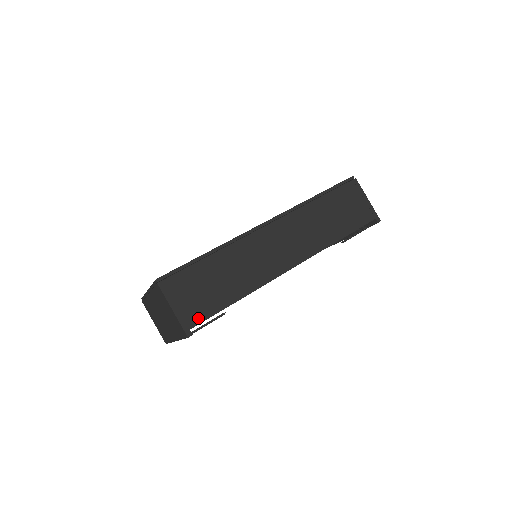
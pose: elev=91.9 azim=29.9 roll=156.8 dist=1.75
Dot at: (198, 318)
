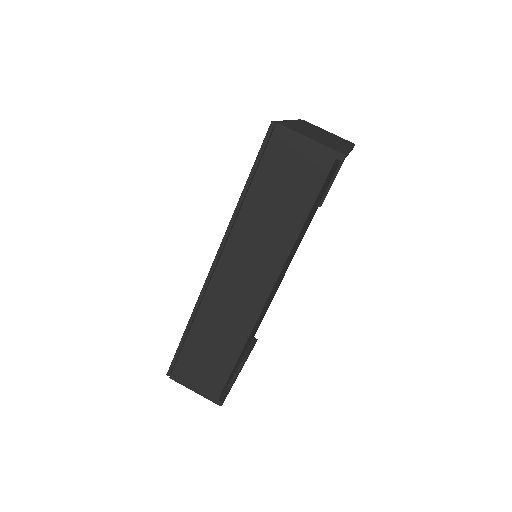
Dot at: (217, 388)
